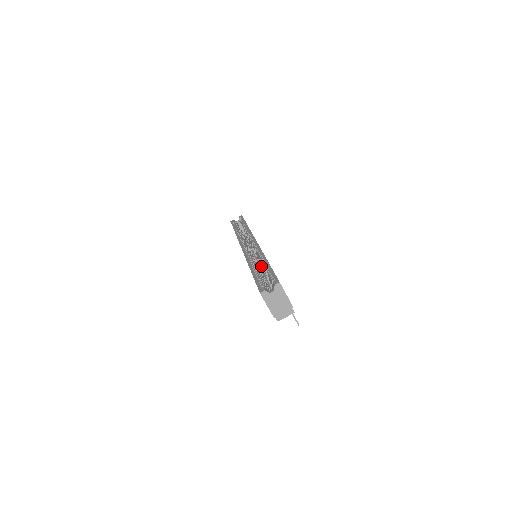
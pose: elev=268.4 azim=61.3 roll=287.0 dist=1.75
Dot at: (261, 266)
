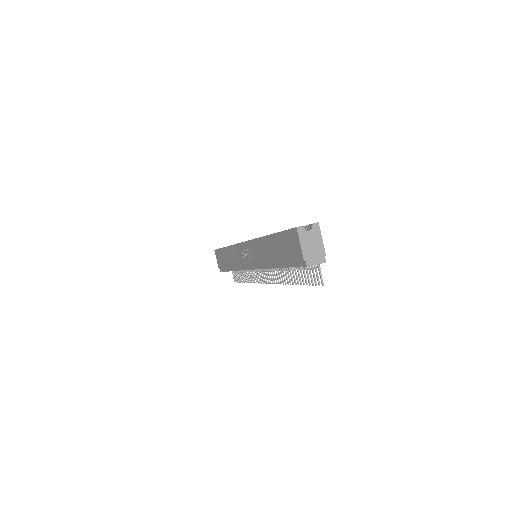
Dot at: occluded
